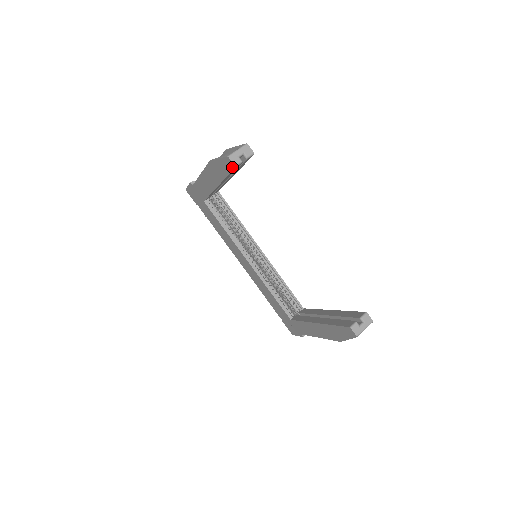
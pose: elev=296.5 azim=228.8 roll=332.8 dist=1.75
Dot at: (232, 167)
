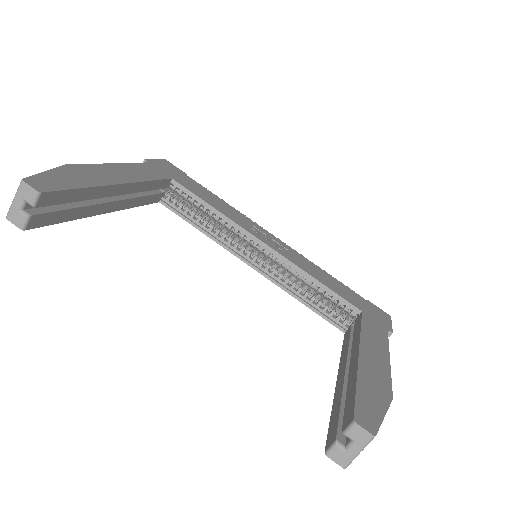
Dot at: (28, 226)
